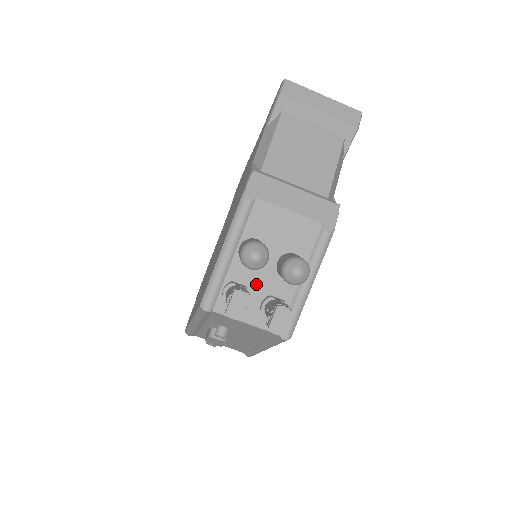
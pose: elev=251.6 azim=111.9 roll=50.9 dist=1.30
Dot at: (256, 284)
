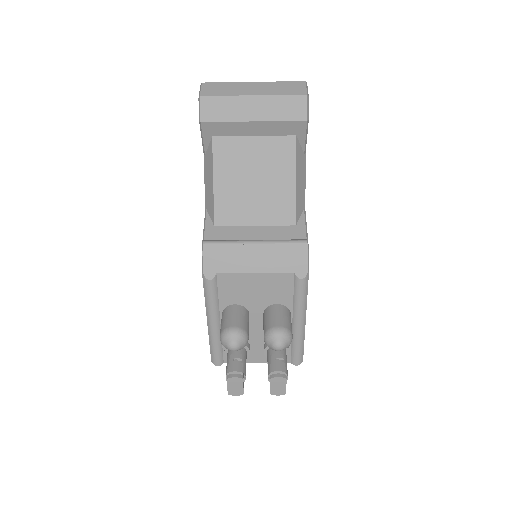
Dot at: (252, 335)
